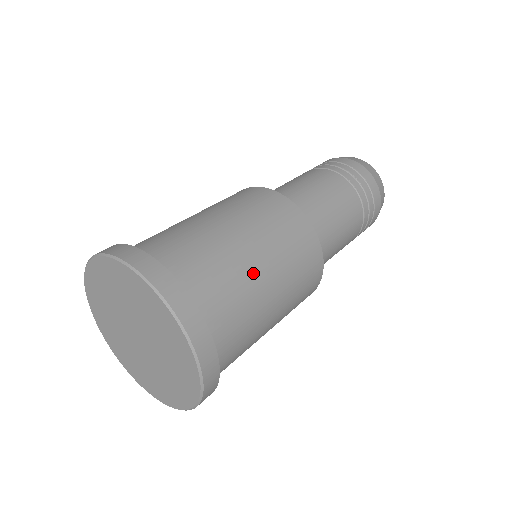
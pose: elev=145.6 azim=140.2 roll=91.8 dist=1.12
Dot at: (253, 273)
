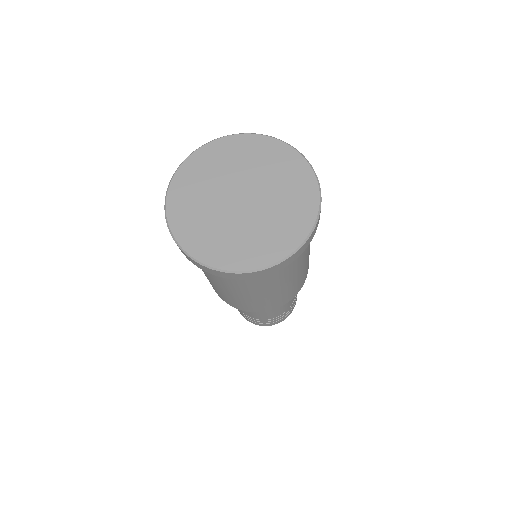
Dot at: occluded
